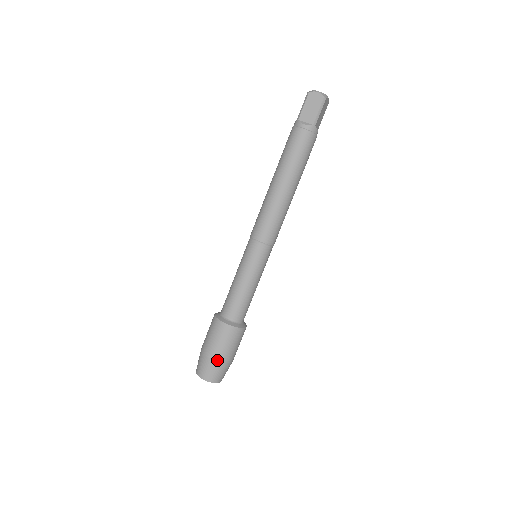
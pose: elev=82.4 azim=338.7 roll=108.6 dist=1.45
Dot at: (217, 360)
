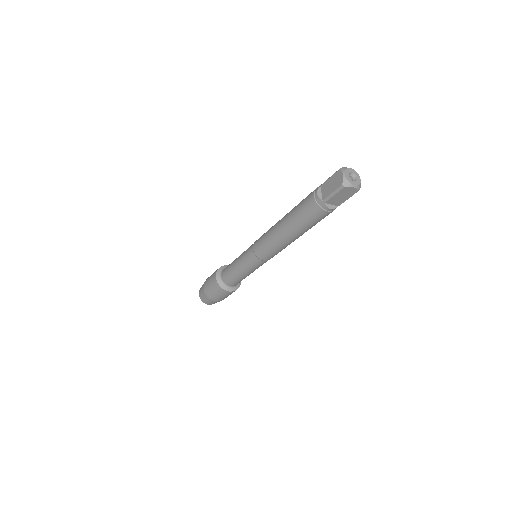
Dot at: occluded
